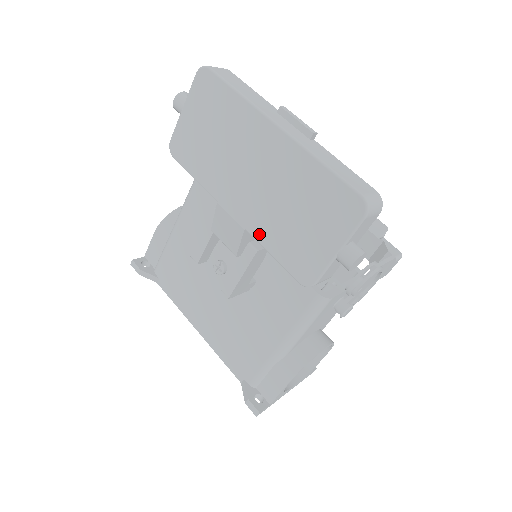
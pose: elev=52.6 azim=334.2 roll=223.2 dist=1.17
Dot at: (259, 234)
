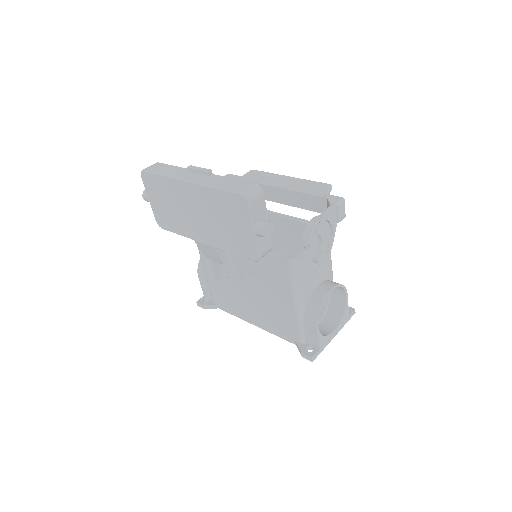
Dot at: (220, 246)
